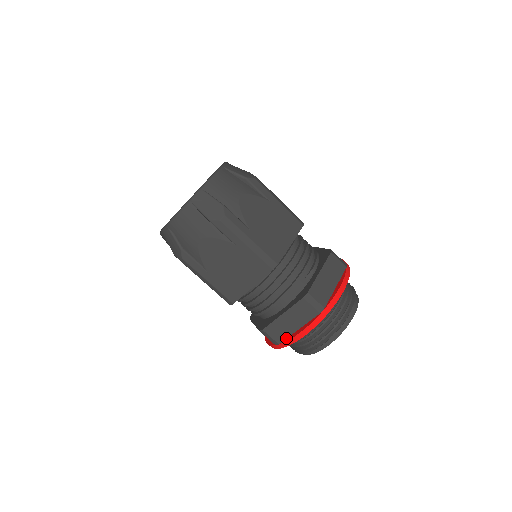
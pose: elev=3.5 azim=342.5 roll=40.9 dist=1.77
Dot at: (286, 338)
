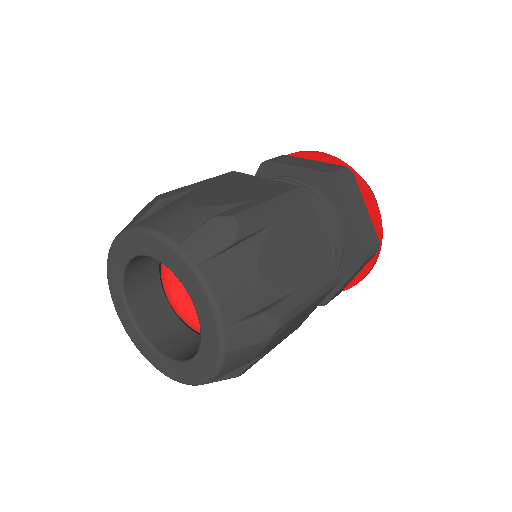
Dot at: (346, 286)
